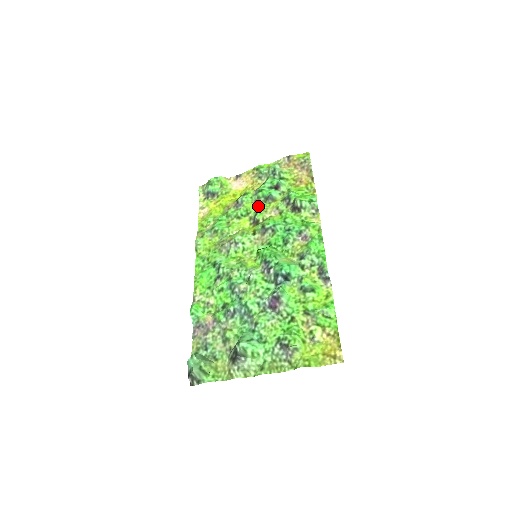
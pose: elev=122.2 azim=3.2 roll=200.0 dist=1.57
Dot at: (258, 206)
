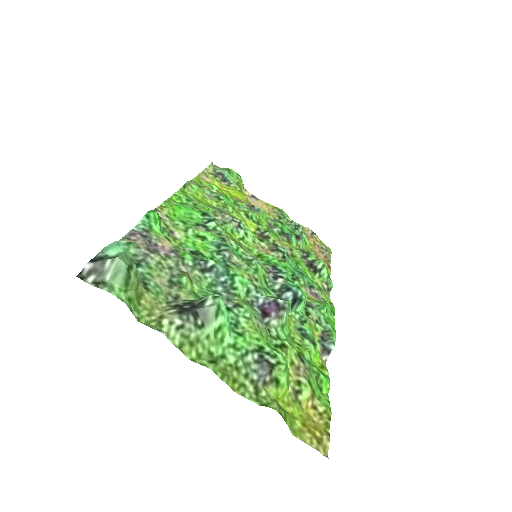
Dot at: (270, 230)
